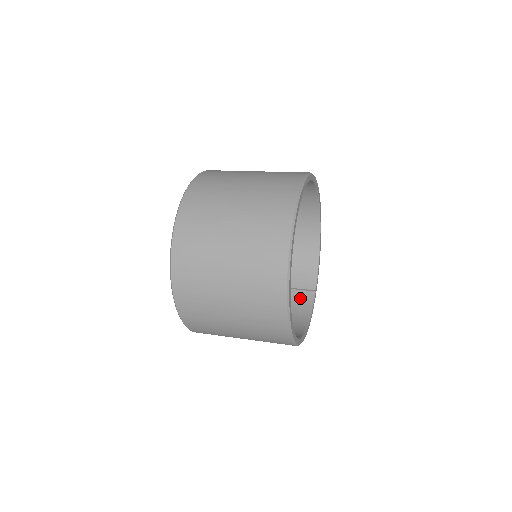
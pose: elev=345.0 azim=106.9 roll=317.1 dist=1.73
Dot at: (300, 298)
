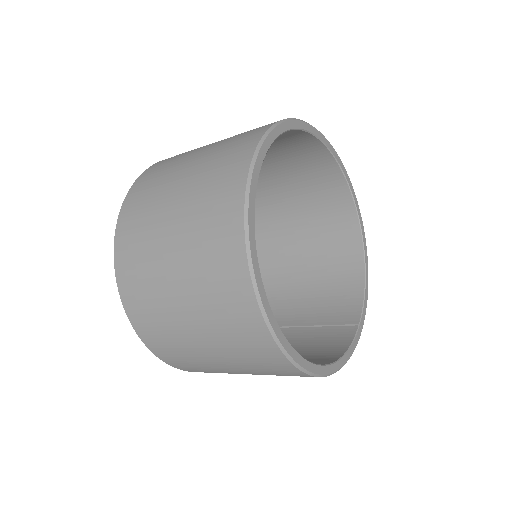
Dot at: (335, 335)
